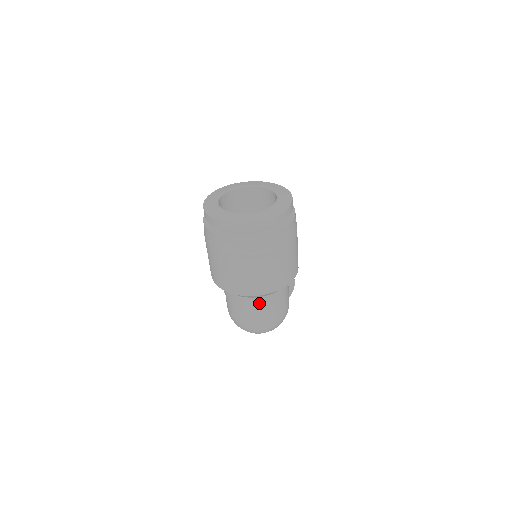
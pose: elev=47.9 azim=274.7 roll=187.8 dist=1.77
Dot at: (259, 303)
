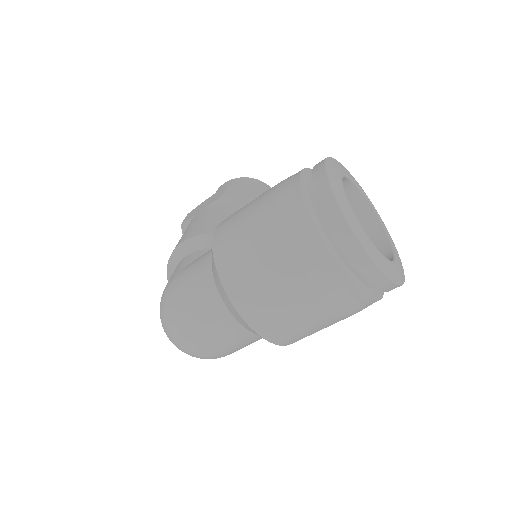
Dot at: (232, 329)
